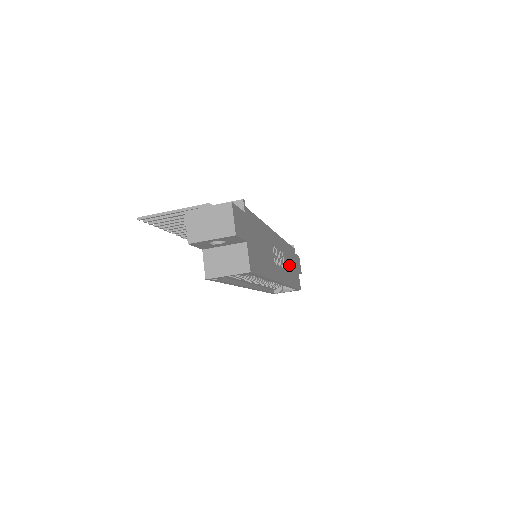
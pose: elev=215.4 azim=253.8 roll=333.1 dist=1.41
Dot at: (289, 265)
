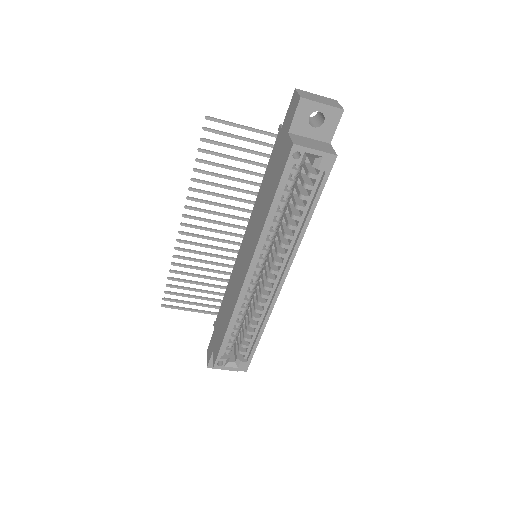
Dot at: occluded
